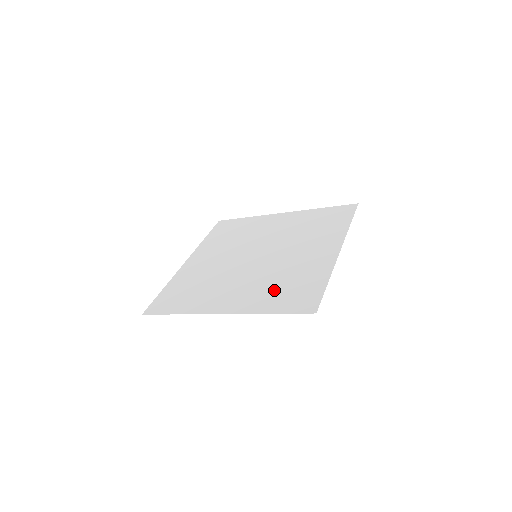
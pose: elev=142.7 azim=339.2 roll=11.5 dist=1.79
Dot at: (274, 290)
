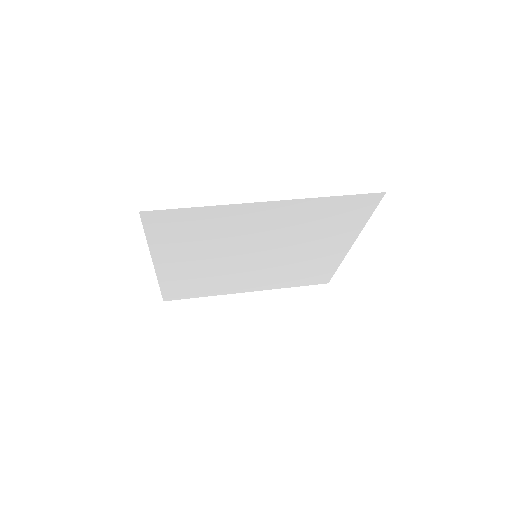
Dot at: (188, 240)
